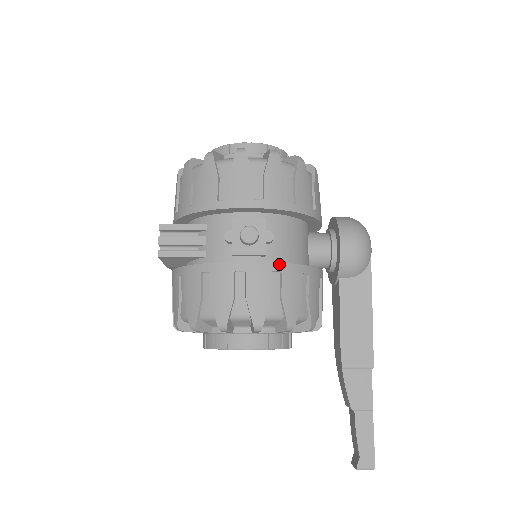
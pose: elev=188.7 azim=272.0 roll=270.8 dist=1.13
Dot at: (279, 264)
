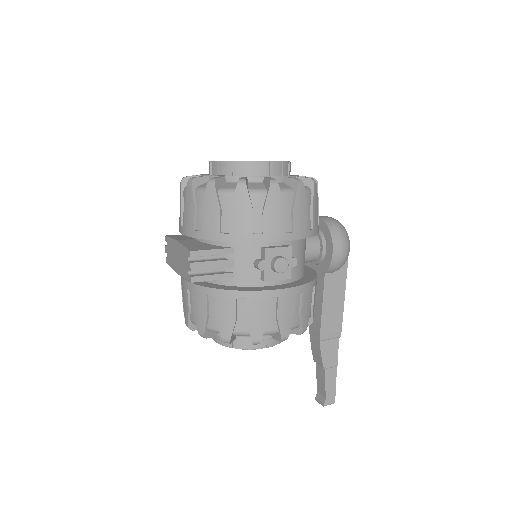
Dot at: (301, 286)
